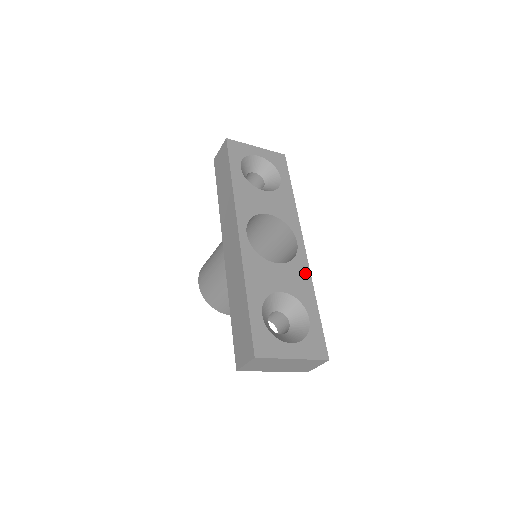
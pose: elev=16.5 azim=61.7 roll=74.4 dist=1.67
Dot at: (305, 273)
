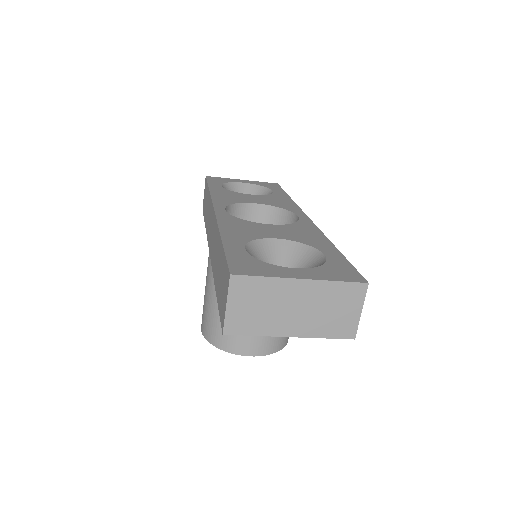
Dot at: (313, 231)
